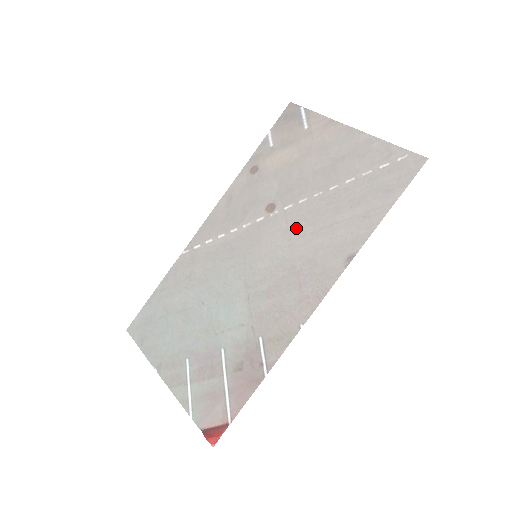
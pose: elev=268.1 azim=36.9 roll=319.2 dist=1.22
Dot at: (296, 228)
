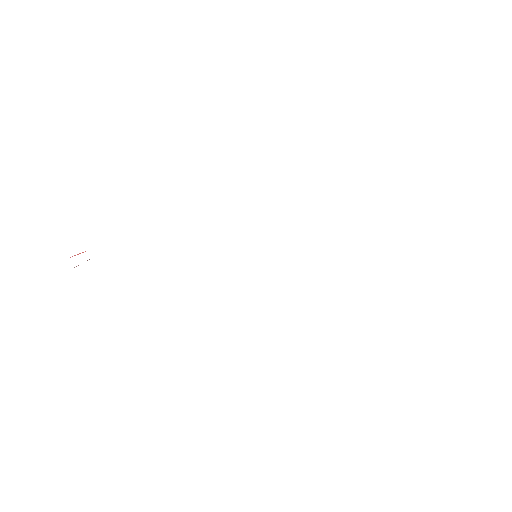
Dot at: occluded
